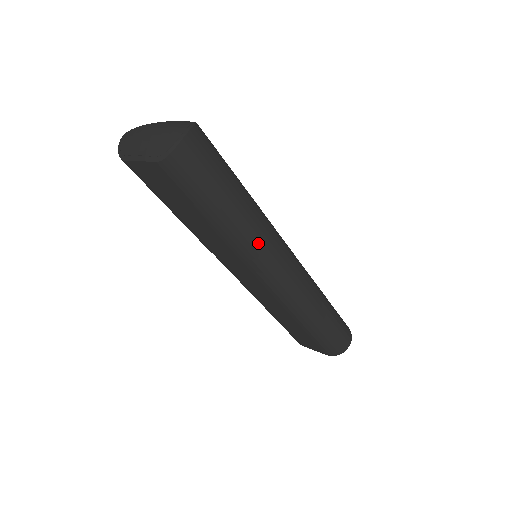
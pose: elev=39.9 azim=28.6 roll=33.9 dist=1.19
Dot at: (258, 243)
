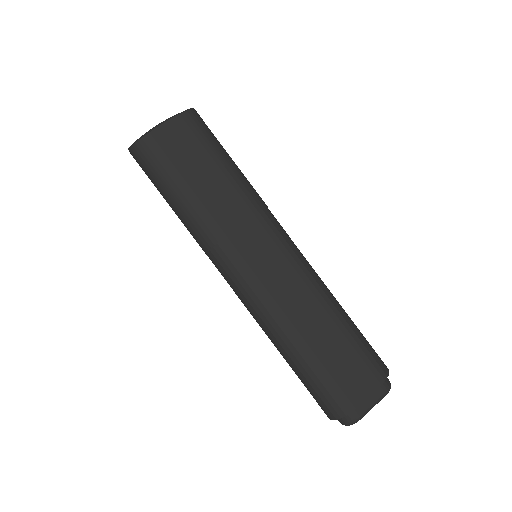
Dot at: (260, 198)
